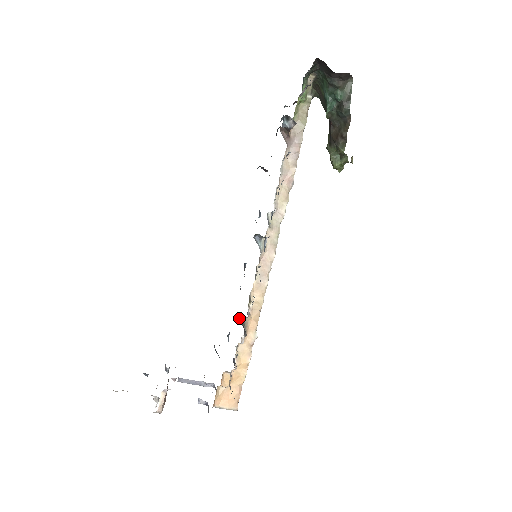
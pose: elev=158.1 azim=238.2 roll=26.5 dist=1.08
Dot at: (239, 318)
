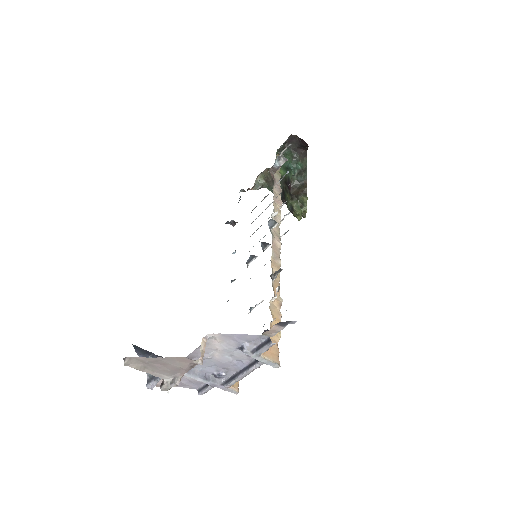
Dot at: (270, 276)
